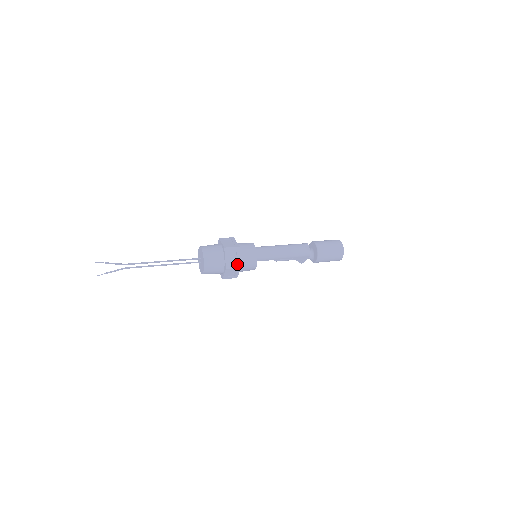
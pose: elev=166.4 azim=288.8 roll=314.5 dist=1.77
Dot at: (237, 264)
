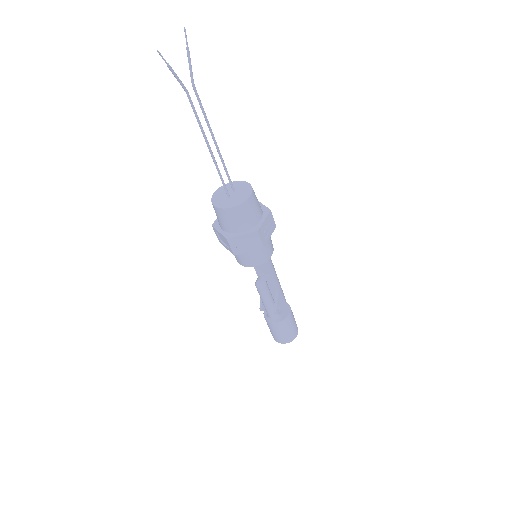
Dot at: occluded
